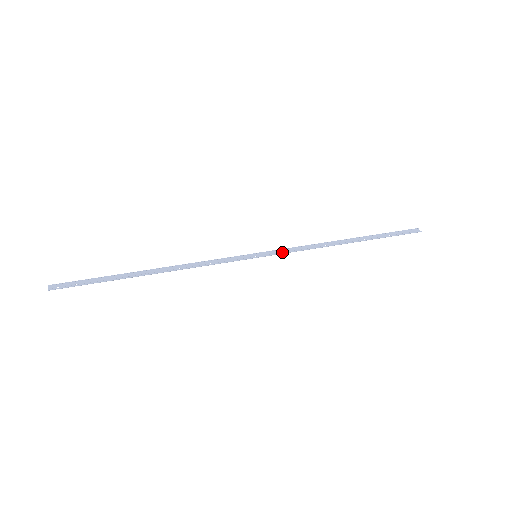
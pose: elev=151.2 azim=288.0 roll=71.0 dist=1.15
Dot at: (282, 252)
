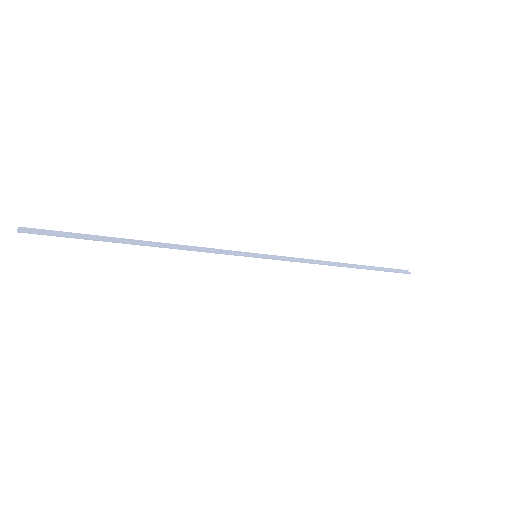
Dot at: (283, 258)
